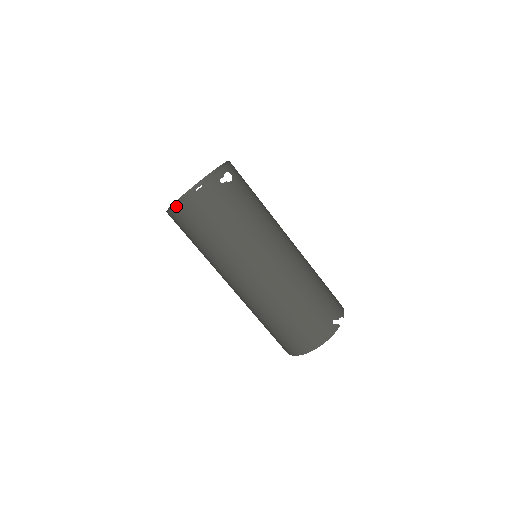
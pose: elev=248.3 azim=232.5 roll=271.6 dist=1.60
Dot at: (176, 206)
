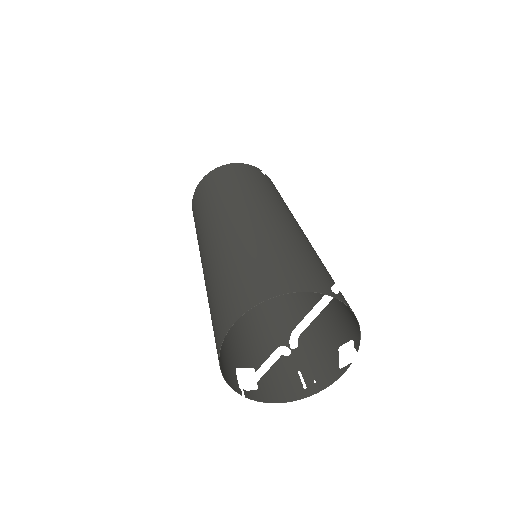
Dot at: (208, 174)
